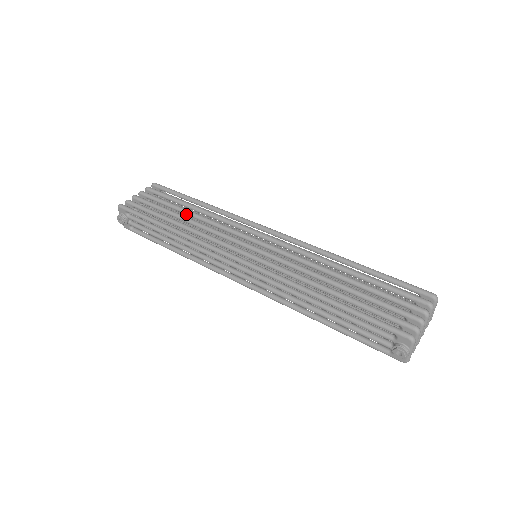
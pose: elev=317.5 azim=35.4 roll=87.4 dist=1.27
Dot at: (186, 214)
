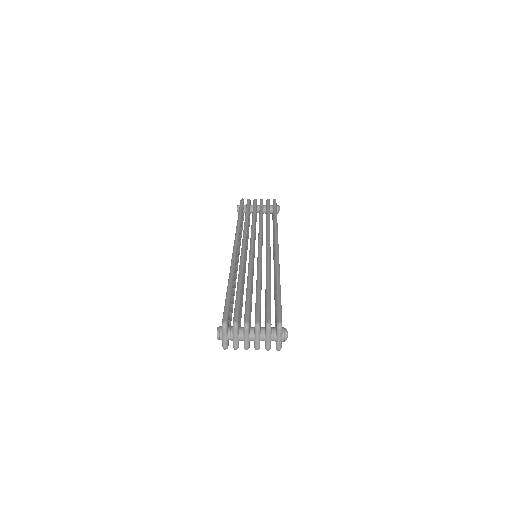
Dot at: (259, 218)
